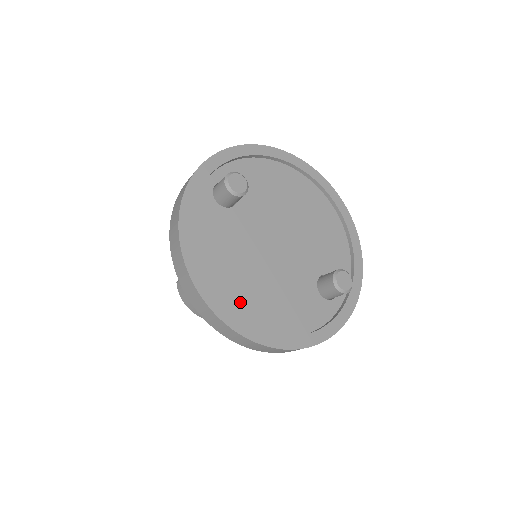
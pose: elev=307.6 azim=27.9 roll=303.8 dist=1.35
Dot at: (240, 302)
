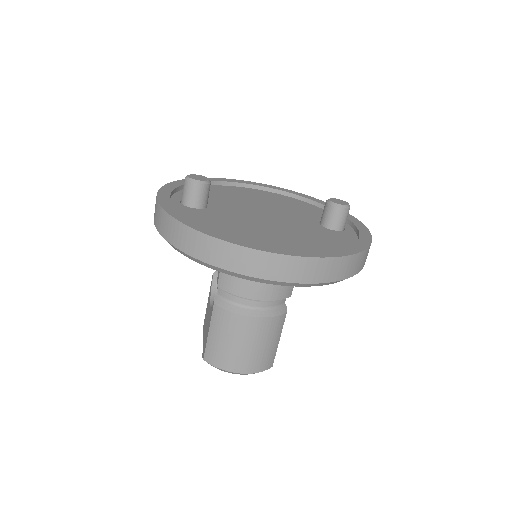
Dot at: (277, 246)
